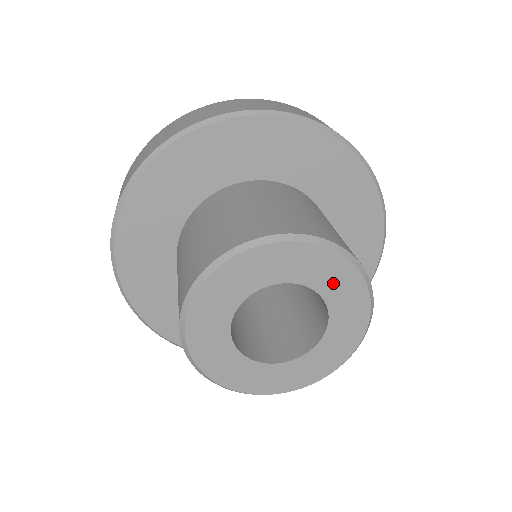
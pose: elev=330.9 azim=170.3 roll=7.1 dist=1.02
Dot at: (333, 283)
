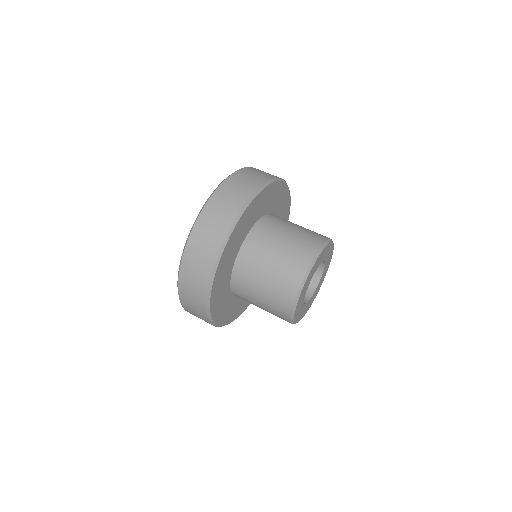
Dot at: (323, 256)
